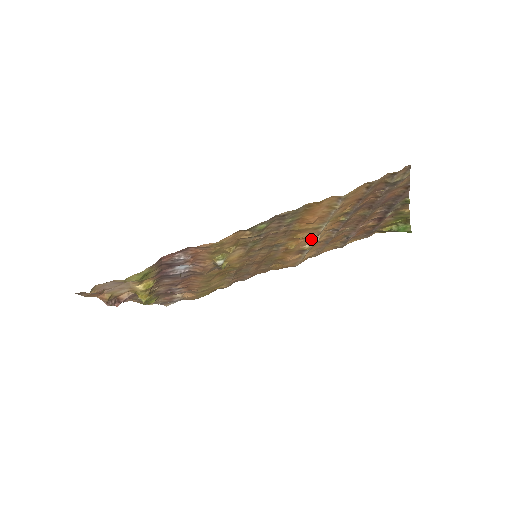
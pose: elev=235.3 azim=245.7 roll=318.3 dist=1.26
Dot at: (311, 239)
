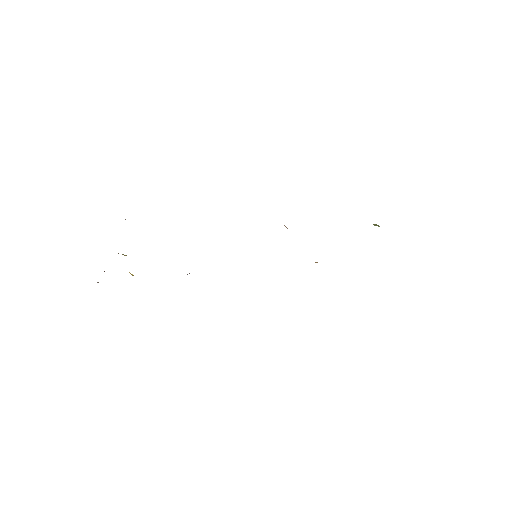
Dot at: occluded
